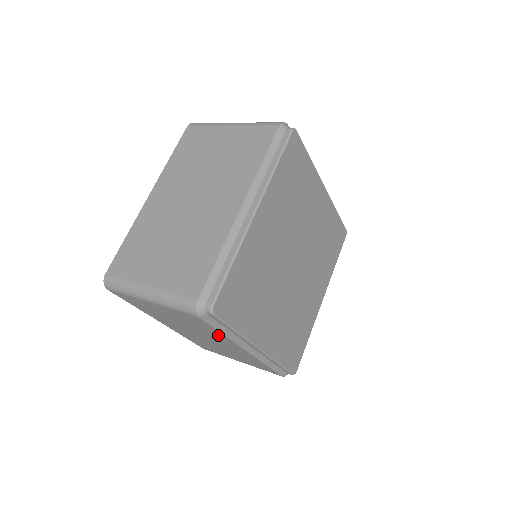
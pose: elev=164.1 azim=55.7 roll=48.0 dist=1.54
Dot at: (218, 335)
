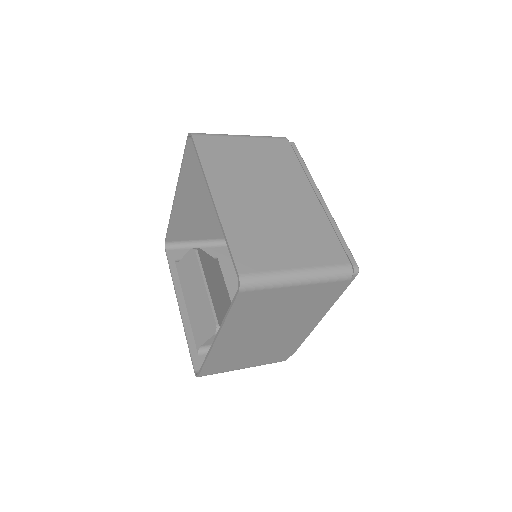
Dot at: (318, 309)
